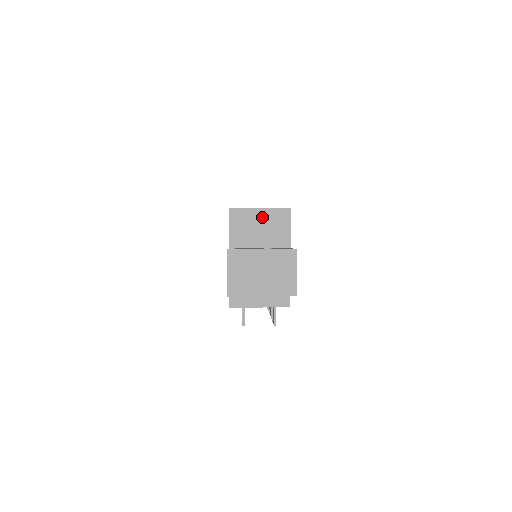
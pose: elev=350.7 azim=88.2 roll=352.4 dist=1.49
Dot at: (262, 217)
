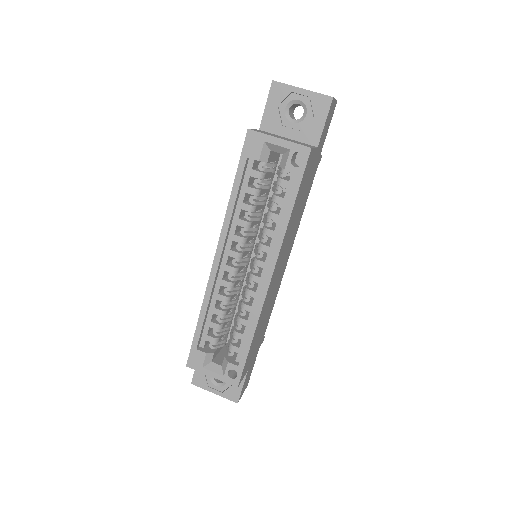
Dot at: occluded
